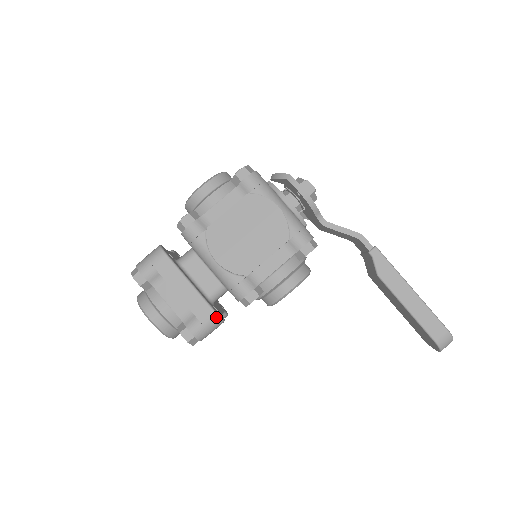
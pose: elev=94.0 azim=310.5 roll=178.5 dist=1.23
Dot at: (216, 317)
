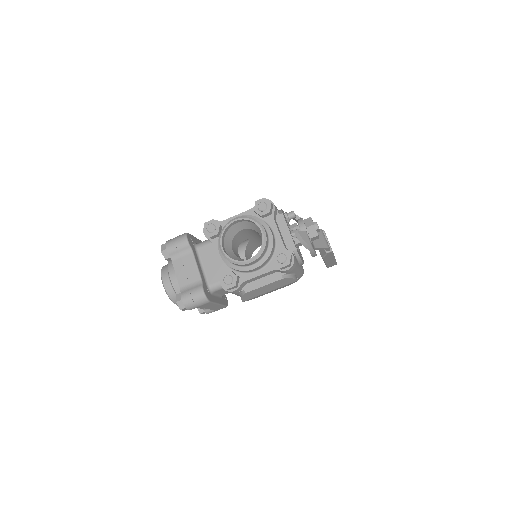
Dot at: occluded
